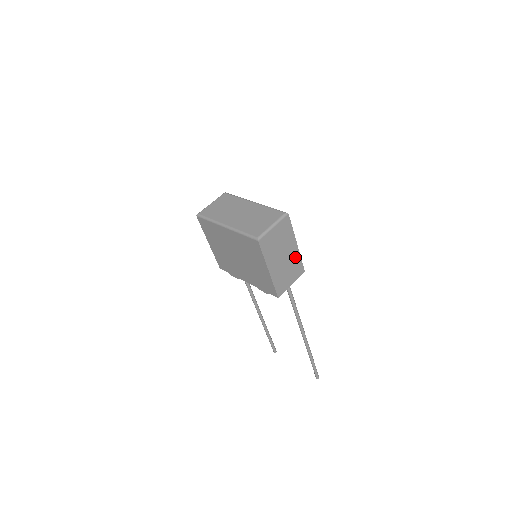
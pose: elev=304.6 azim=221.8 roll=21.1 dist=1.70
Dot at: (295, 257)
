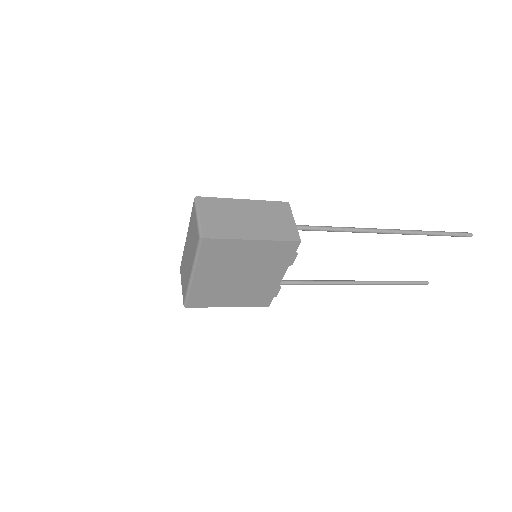
Dot at: (260, 207)
